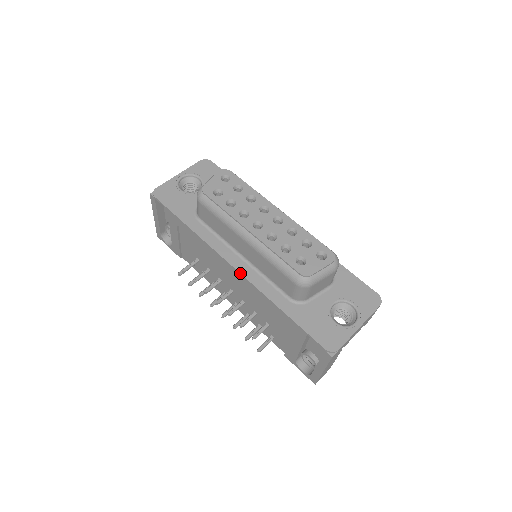
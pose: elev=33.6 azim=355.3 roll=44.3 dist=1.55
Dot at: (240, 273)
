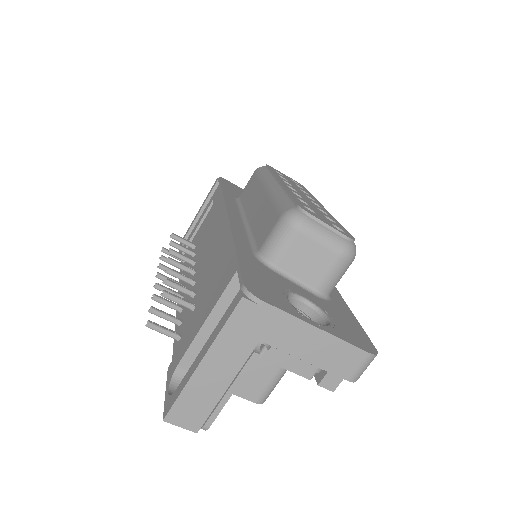
Dot at: (228, 216)
